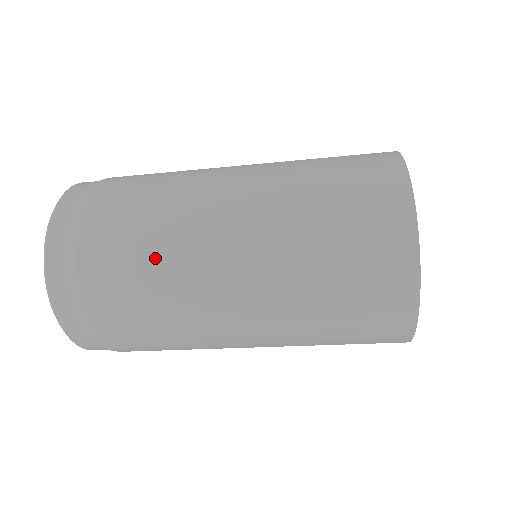
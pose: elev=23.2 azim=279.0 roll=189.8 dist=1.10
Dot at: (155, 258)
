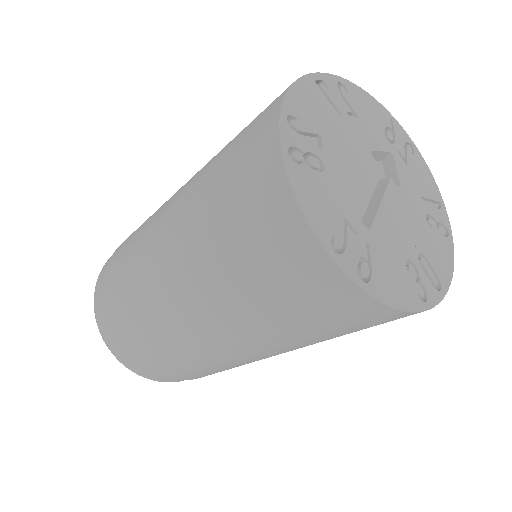
Dot at: (157, 339)
